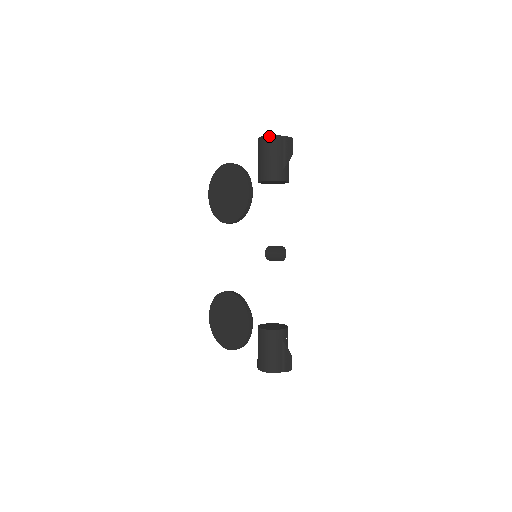
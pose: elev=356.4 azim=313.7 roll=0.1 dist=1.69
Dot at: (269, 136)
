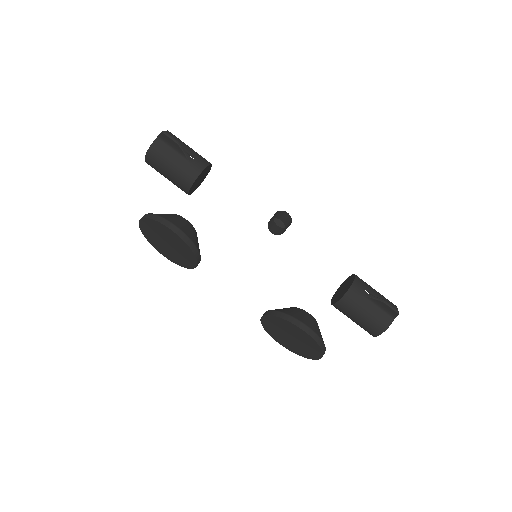
Dot at: (147, 154)
